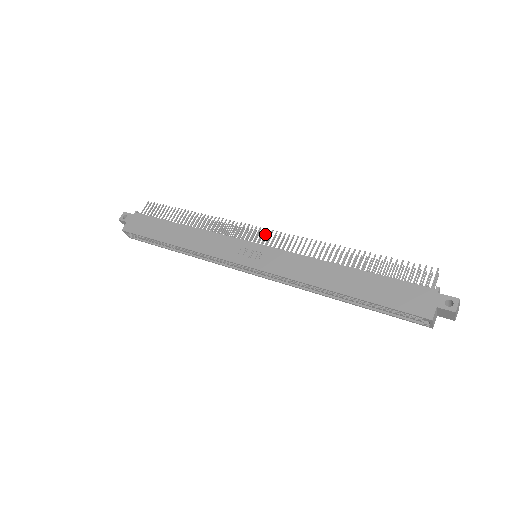
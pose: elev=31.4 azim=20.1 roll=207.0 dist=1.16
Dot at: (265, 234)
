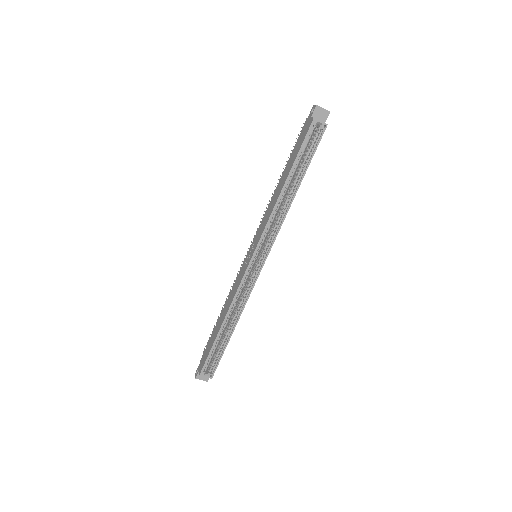
Dot at: occluded
